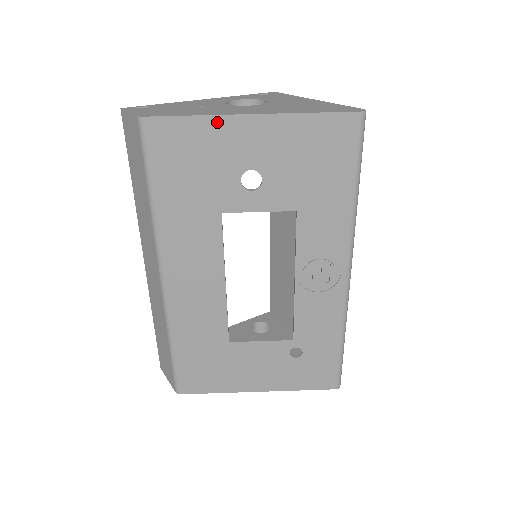
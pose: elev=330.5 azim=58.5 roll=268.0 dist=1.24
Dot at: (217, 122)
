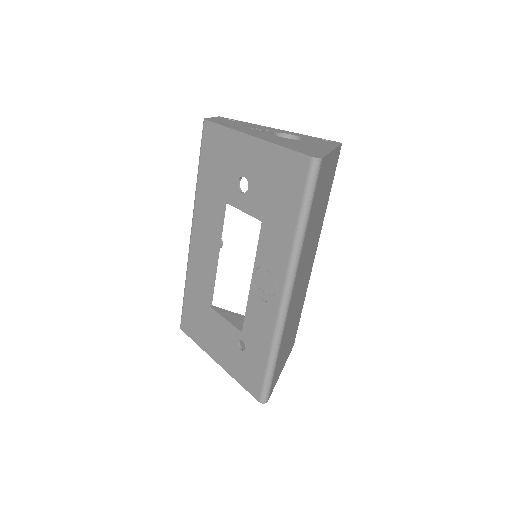
Dot at: (235, 135)
